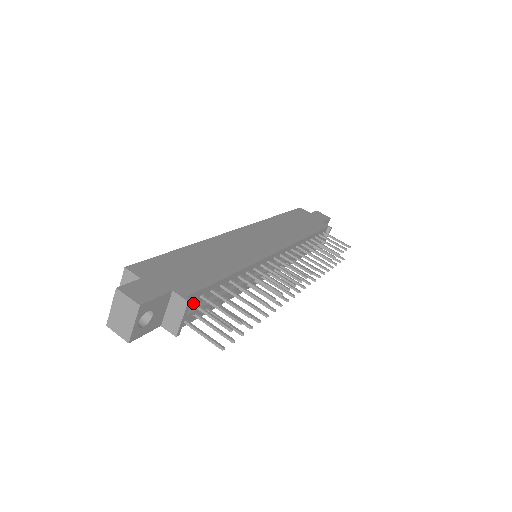
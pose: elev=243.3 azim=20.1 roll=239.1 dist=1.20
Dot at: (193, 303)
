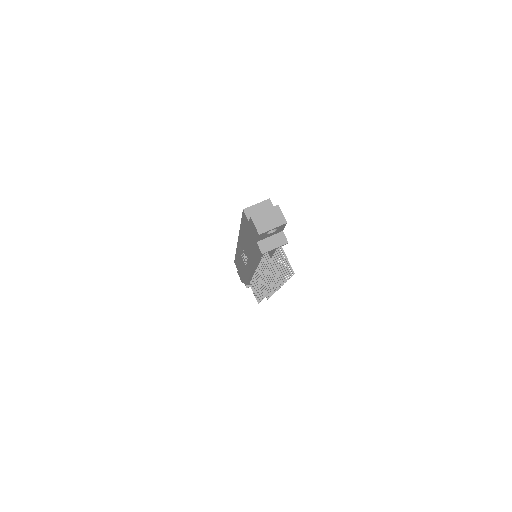
Dot at: occluded
